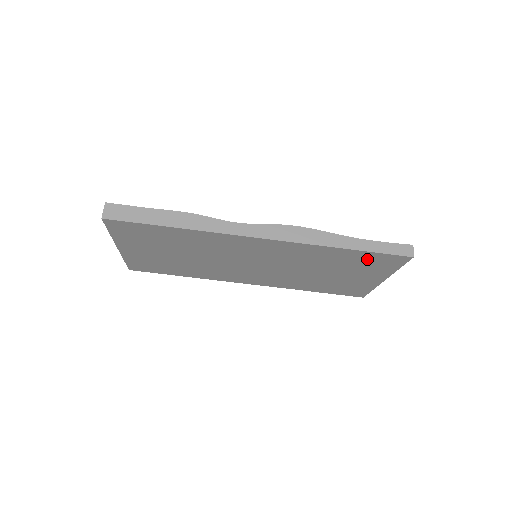
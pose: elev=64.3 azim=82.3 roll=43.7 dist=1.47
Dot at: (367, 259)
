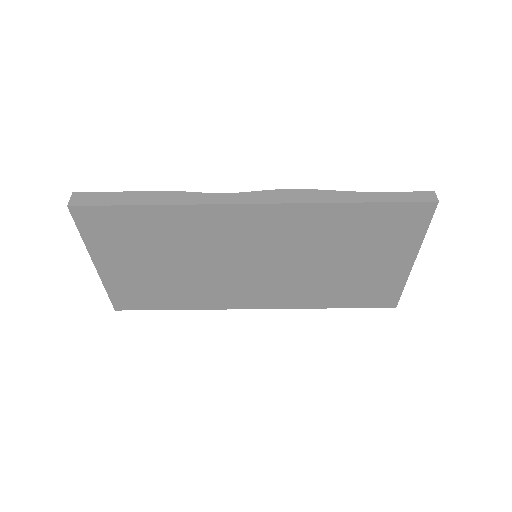
Dot at: (384, 220)
